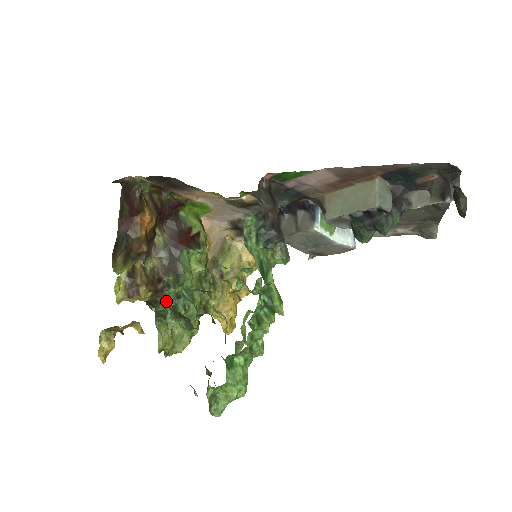
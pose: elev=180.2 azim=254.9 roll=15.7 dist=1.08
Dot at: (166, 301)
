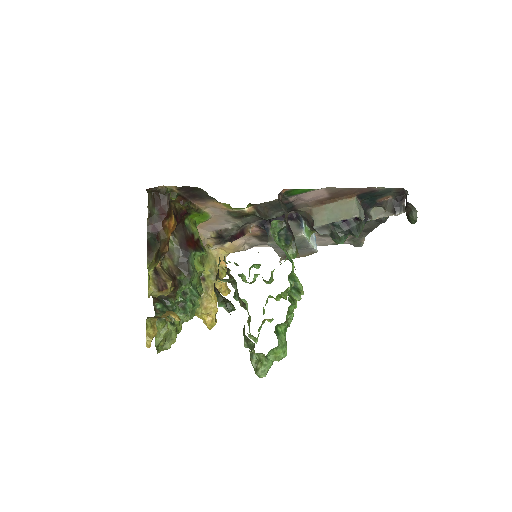
Dot at: (177, 297)
